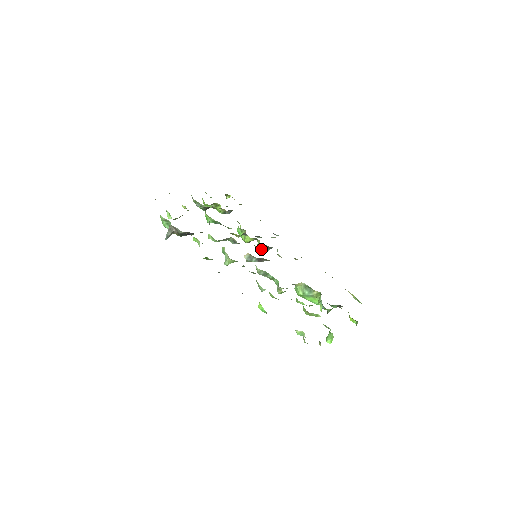
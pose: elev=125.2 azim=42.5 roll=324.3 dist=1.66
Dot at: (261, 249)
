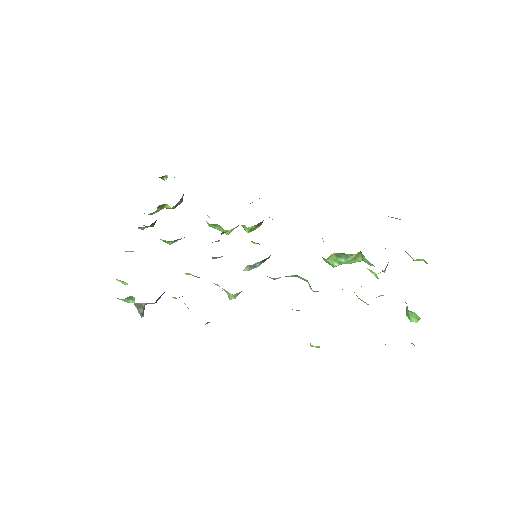
Dot at: (251, 231)
